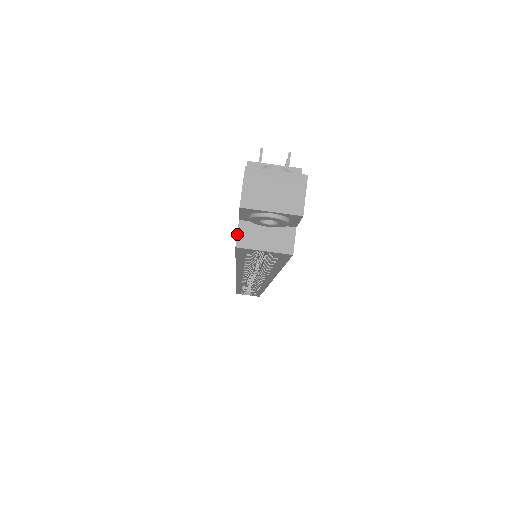
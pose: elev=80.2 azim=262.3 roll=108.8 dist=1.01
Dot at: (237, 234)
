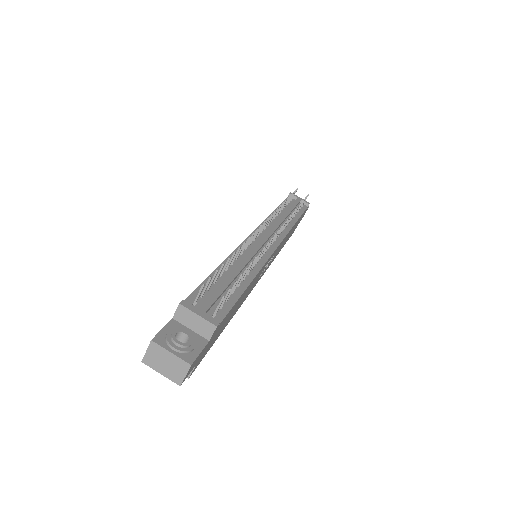
Dot at: occluded
